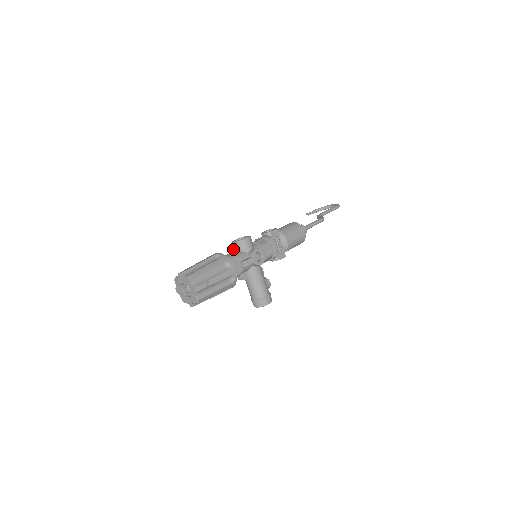
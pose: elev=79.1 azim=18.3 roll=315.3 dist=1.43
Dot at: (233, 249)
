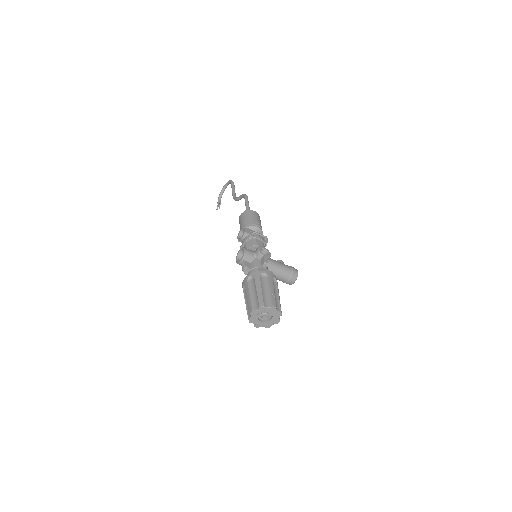
Dot at: (247, 266)
